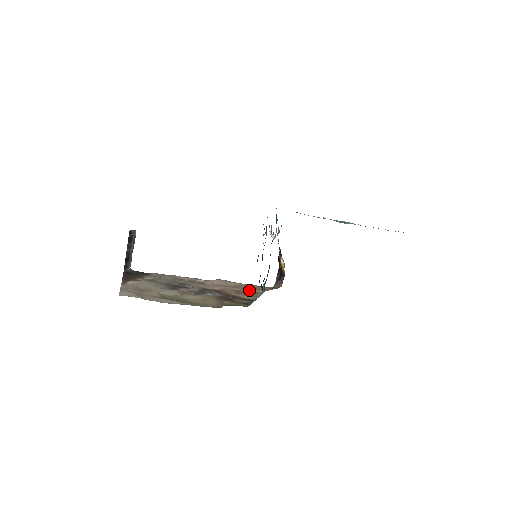
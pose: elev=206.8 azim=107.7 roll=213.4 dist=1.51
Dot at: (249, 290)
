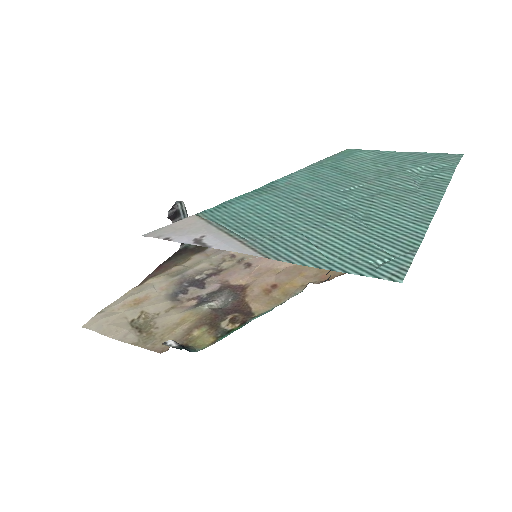
Dot at: (290, 283)
